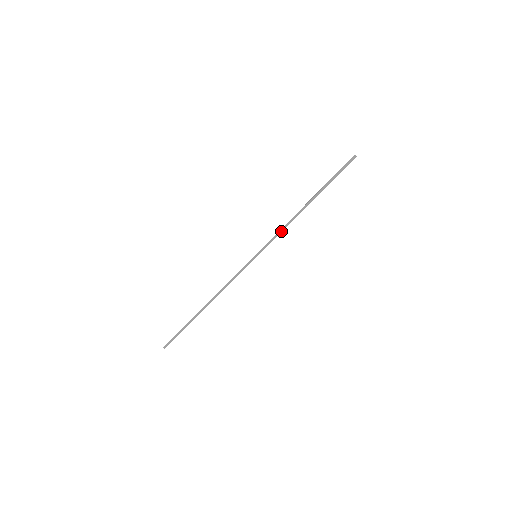
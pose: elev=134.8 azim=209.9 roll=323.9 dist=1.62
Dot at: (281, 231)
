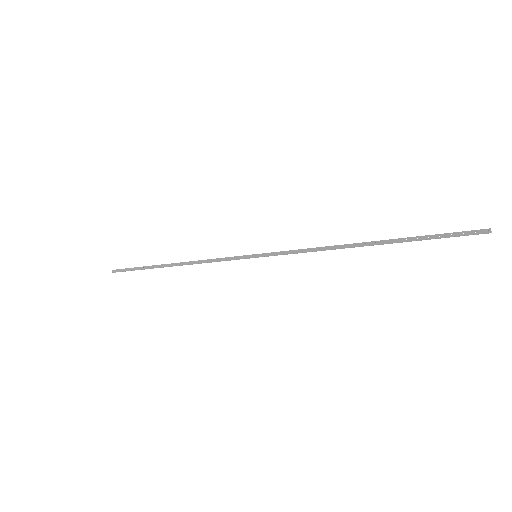
Dot at: (305, 251)
